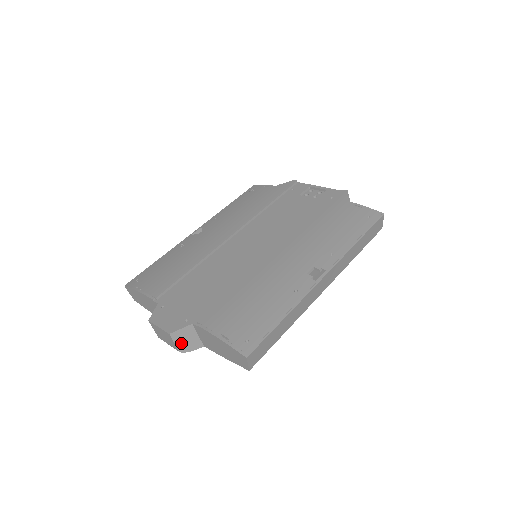
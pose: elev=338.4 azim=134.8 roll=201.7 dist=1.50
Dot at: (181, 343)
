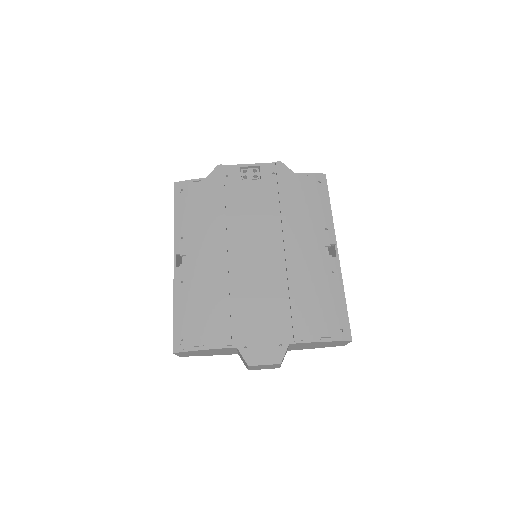
Dot at: occluded
